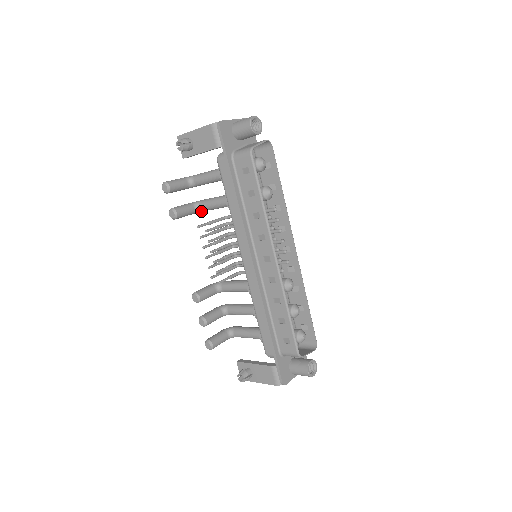
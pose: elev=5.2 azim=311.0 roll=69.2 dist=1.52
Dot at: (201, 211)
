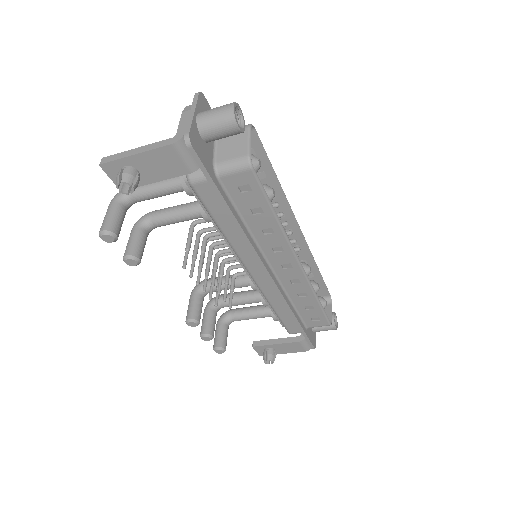
Dot at: (154, 228)
